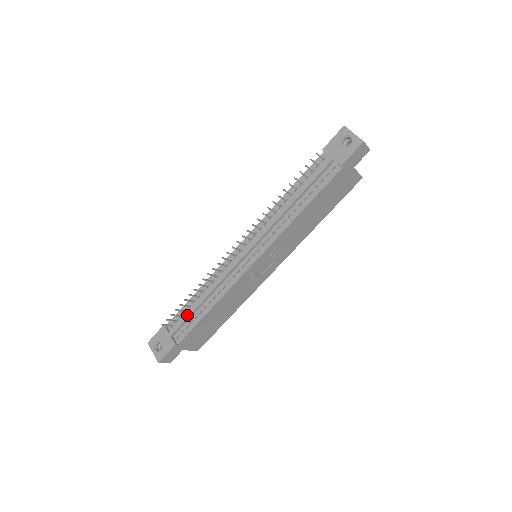
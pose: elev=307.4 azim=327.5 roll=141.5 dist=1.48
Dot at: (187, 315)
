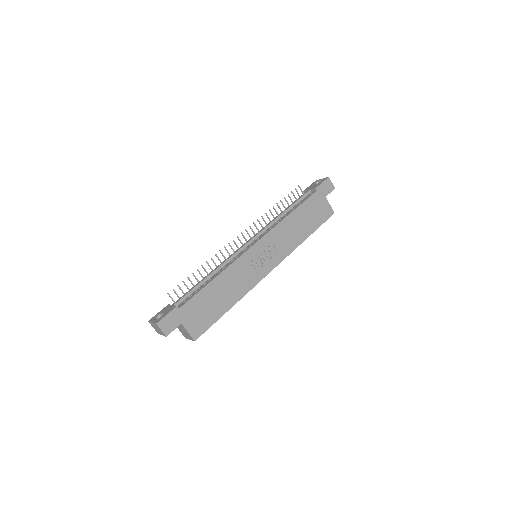
Dot at: (192, 288)
